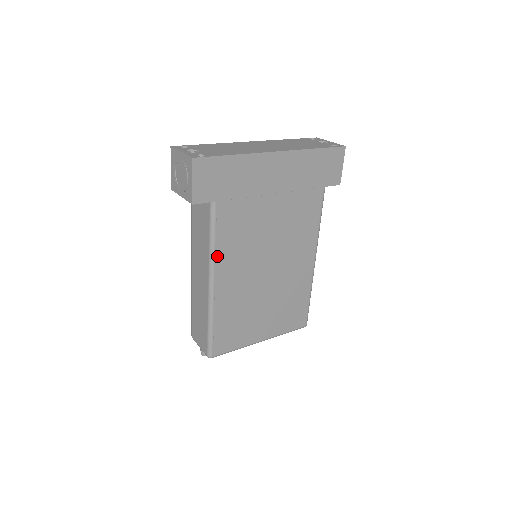
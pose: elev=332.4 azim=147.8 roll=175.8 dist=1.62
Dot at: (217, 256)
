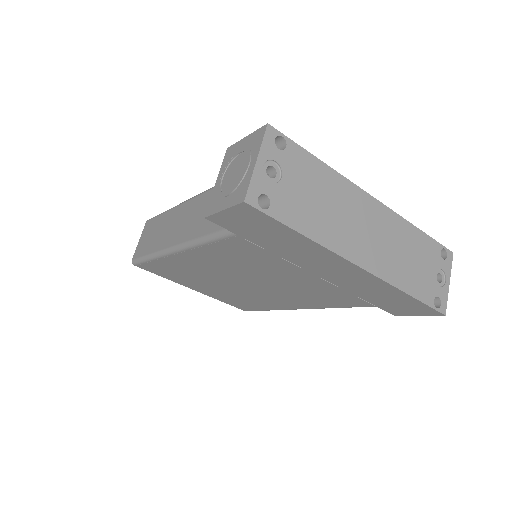
Dot at: (198, 249)
